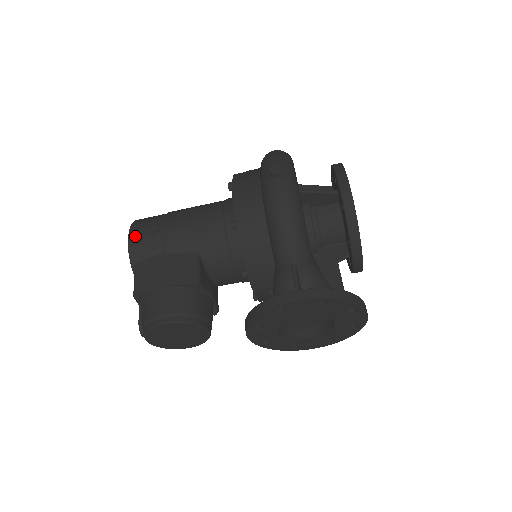
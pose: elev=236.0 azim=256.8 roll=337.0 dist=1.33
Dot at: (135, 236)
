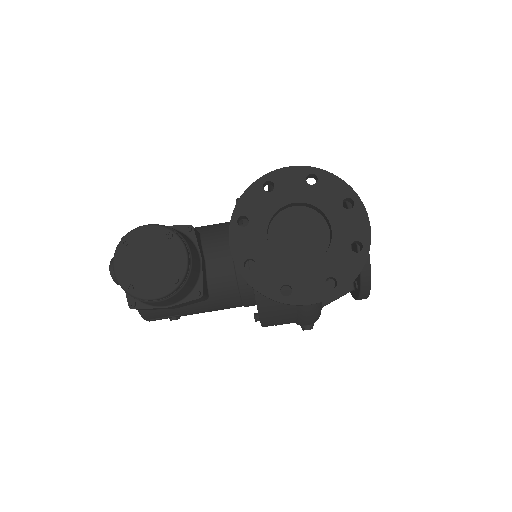
Dot at: occluded
